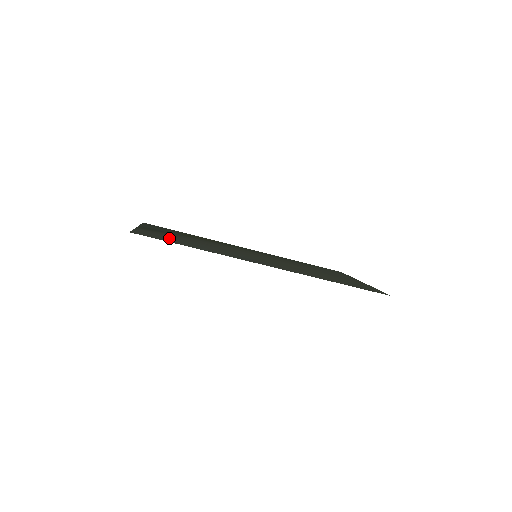
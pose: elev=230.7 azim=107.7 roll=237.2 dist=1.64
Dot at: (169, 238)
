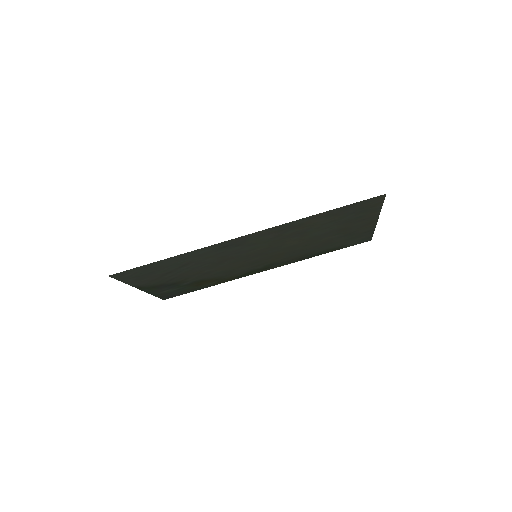
Dot at: (156, 273)
